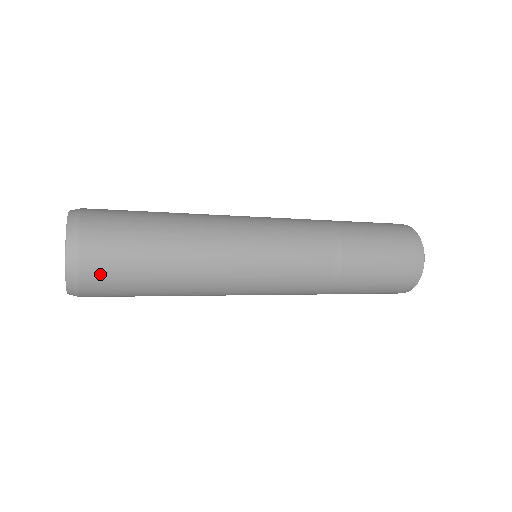
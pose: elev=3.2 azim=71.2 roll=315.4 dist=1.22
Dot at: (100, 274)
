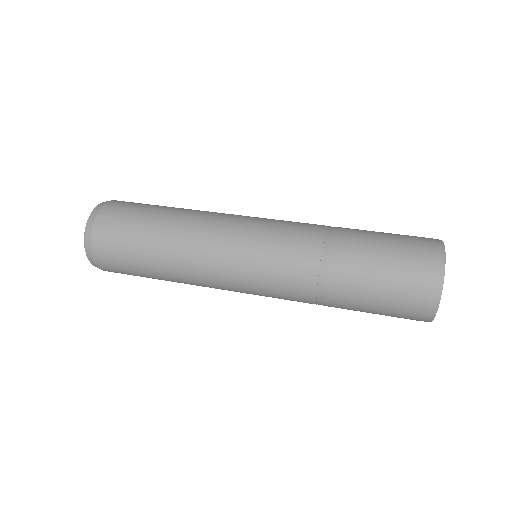
Dot at: (106, 252)
